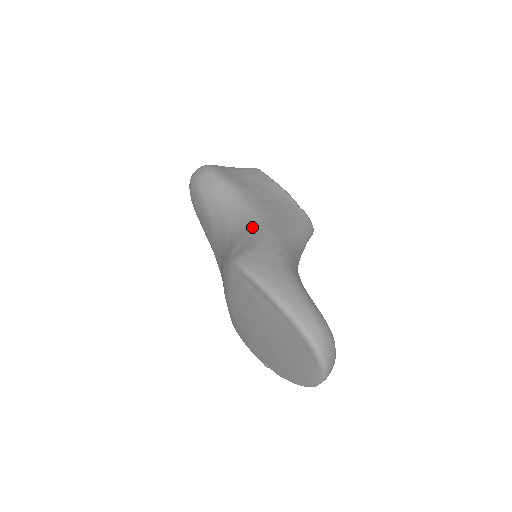
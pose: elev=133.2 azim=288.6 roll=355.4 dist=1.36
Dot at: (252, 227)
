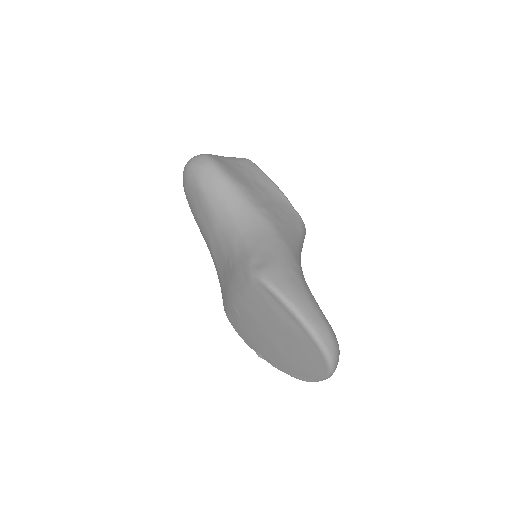
Dot at: (264, 236)
